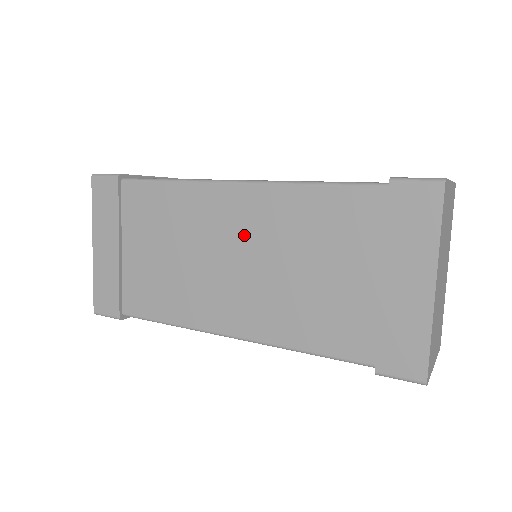
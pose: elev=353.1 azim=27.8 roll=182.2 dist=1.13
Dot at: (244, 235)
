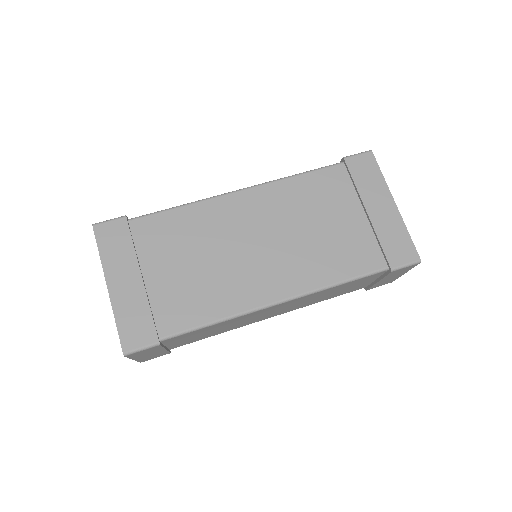
Dot at: (261, 222)
